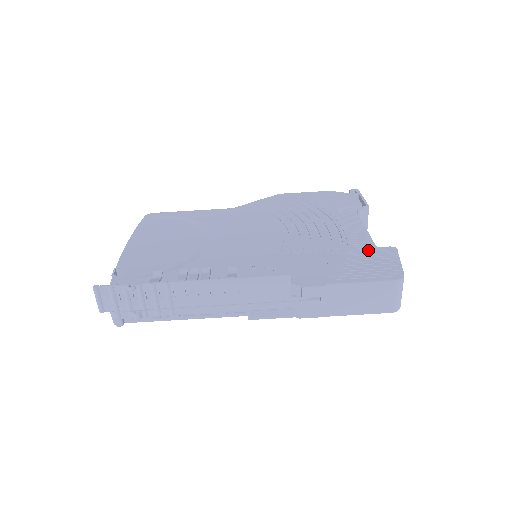
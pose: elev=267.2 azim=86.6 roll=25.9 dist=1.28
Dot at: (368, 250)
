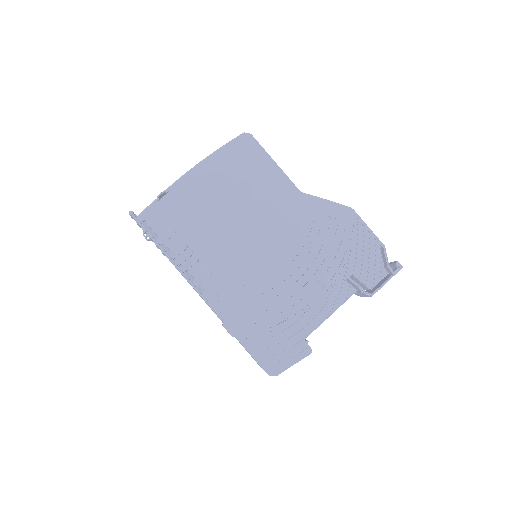
Dot at: (296, 336)
